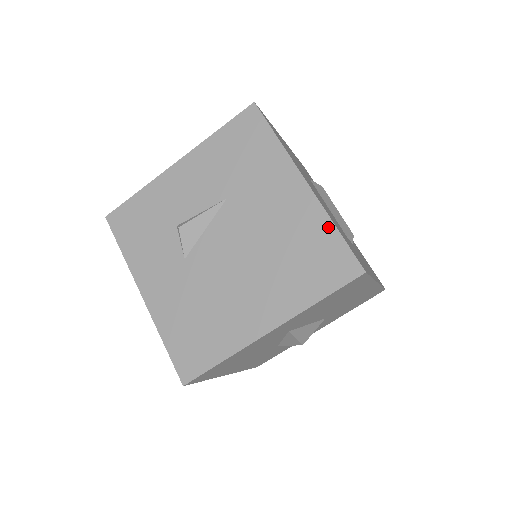
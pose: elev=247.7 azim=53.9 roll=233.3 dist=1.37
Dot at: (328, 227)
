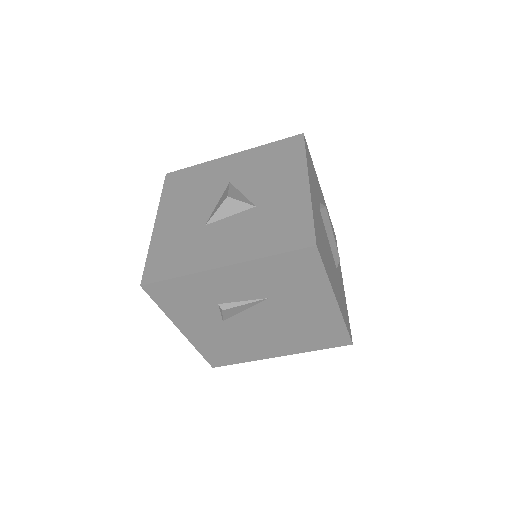
Dot at: (340, 325)
